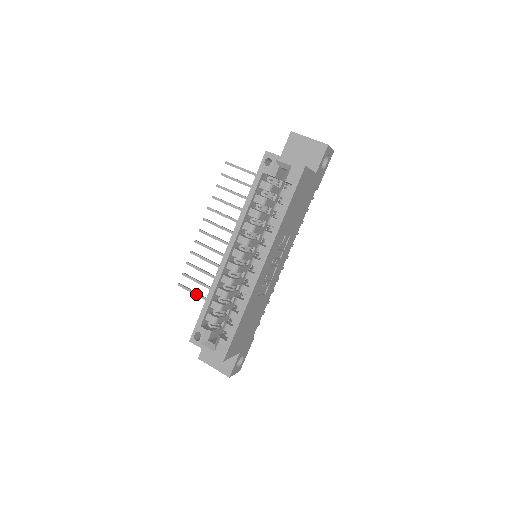
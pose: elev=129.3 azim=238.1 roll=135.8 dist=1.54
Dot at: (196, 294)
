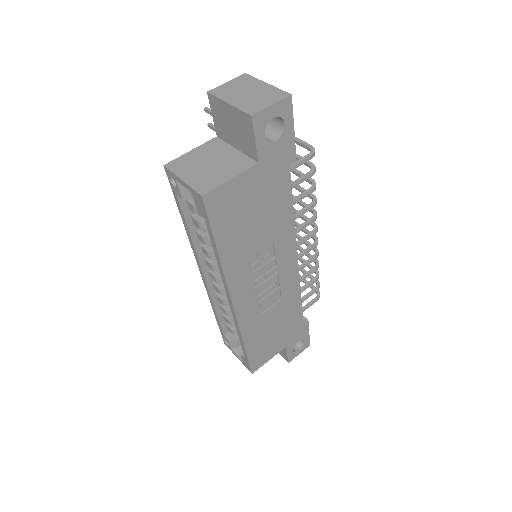
Dot at: occluded
